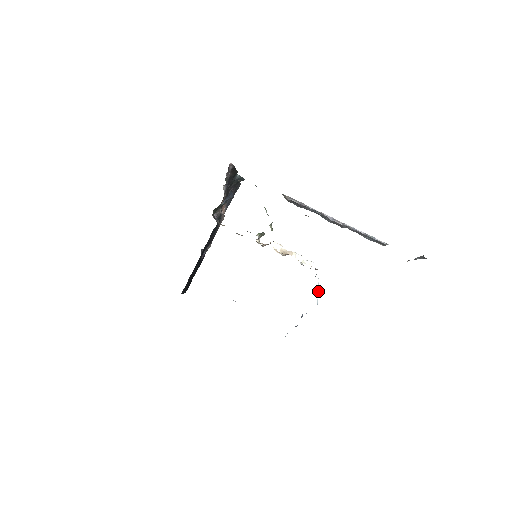
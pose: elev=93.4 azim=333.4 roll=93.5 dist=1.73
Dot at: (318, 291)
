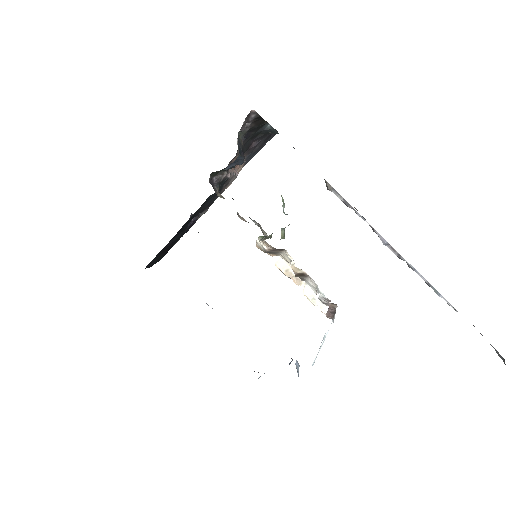
Dot at: (320, 348)
